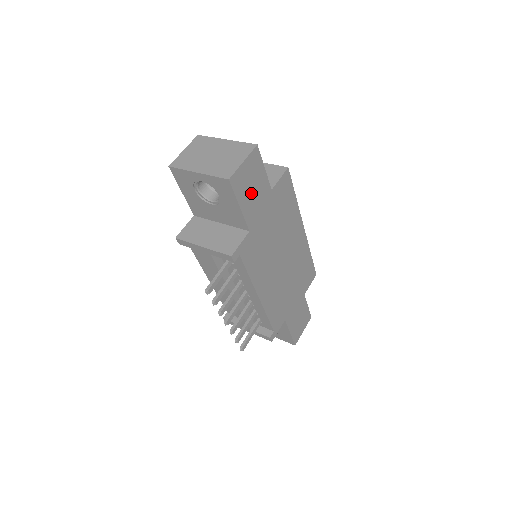
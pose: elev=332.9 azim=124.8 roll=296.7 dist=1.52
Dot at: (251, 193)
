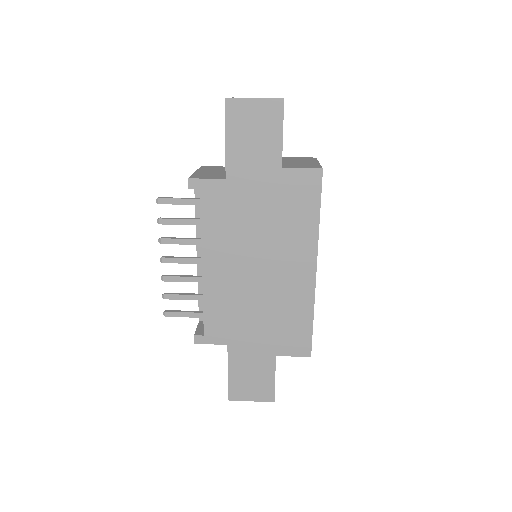
Dot at: (249, 141)
